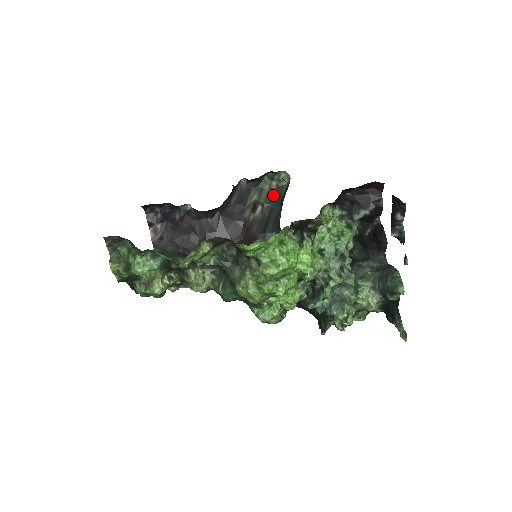
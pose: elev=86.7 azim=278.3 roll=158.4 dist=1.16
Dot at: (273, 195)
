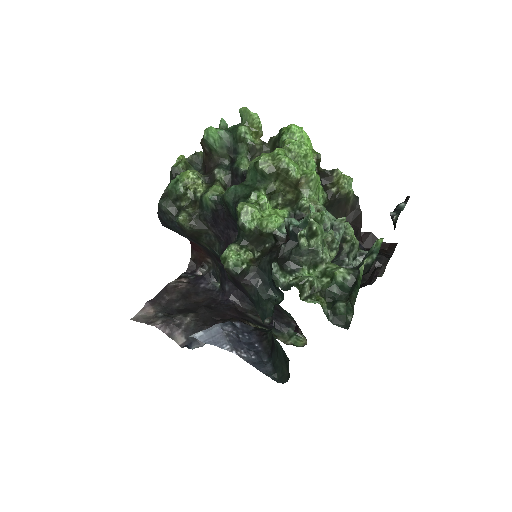
Dot at: occluded
